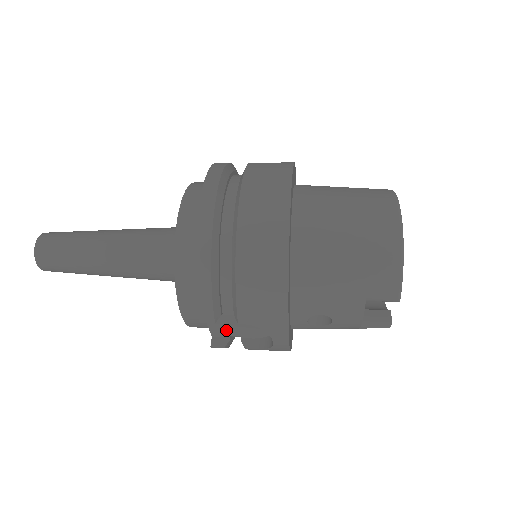
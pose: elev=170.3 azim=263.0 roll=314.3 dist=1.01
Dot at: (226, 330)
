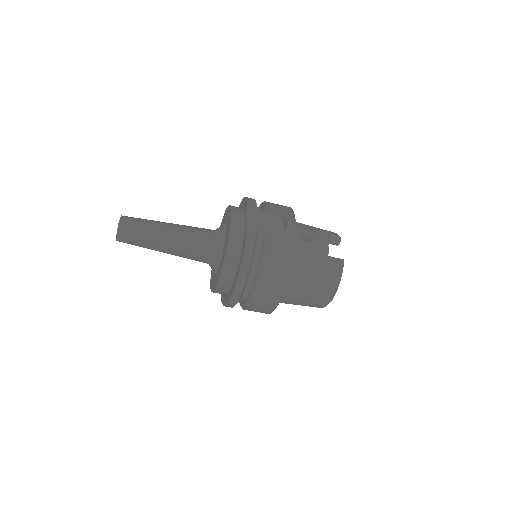
Dot at: (256, 227)
